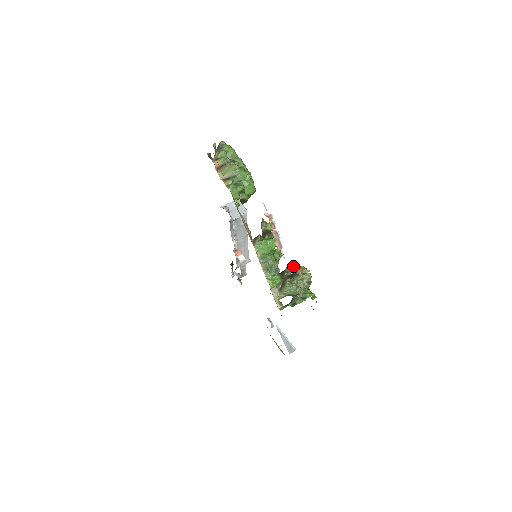
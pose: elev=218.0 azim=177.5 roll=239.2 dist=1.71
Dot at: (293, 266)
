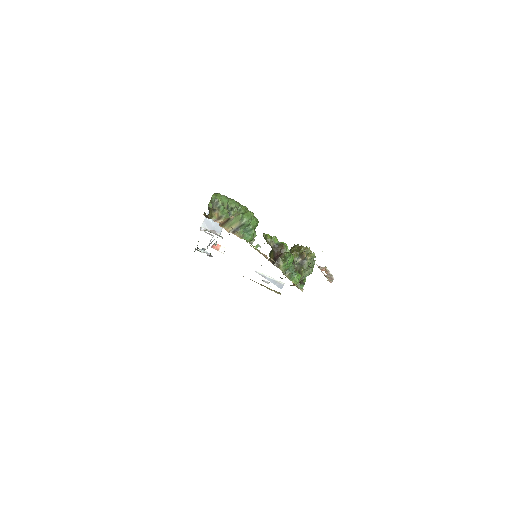
Dot at: (297, 252)
